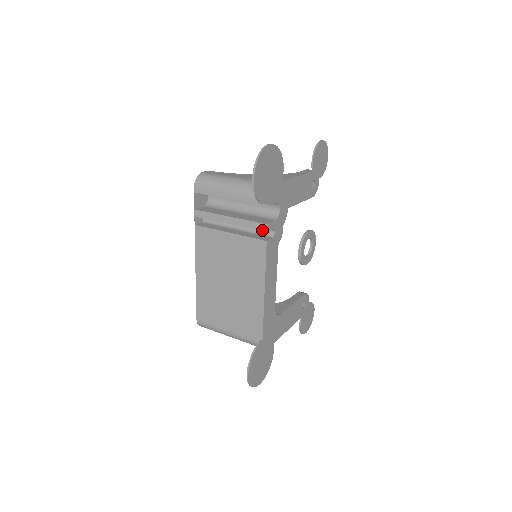
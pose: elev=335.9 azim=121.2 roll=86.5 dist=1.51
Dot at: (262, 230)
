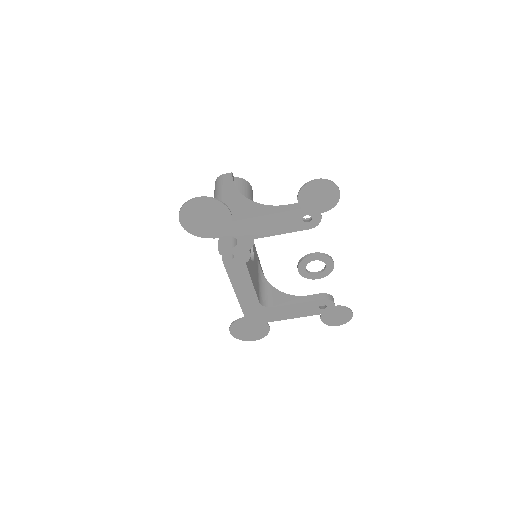
Dot at: occluded
